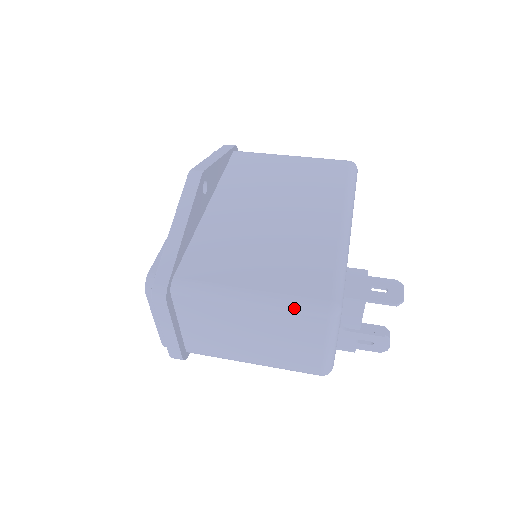
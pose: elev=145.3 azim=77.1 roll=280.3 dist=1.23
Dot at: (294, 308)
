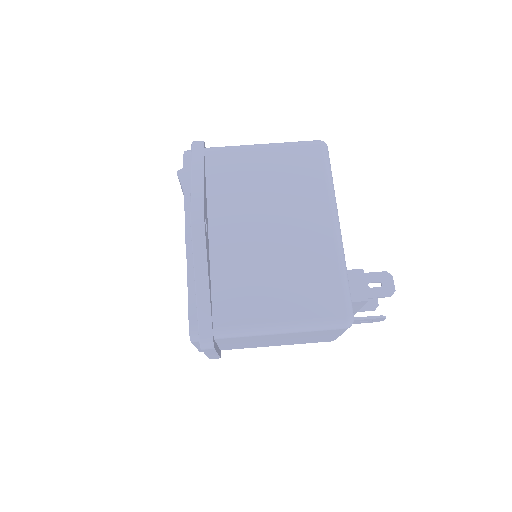
Dot at: (319, 329)
